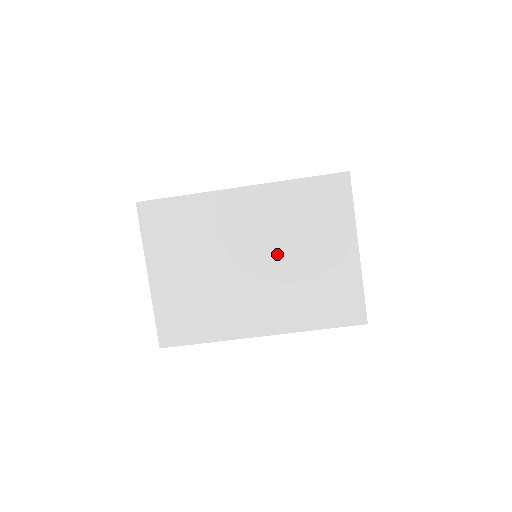
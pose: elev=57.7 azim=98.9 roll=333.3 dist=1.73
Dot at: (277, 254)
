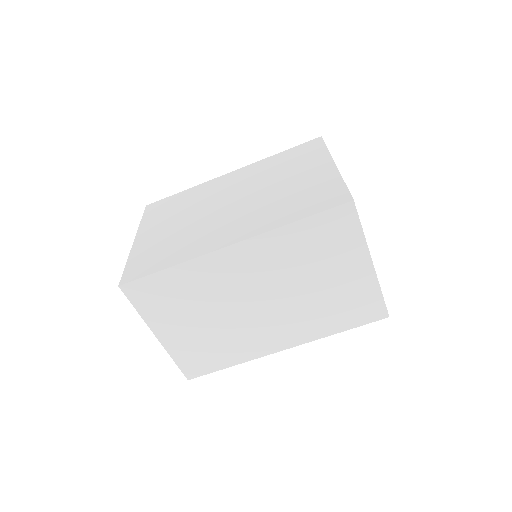
Dot at: (255, 191)
